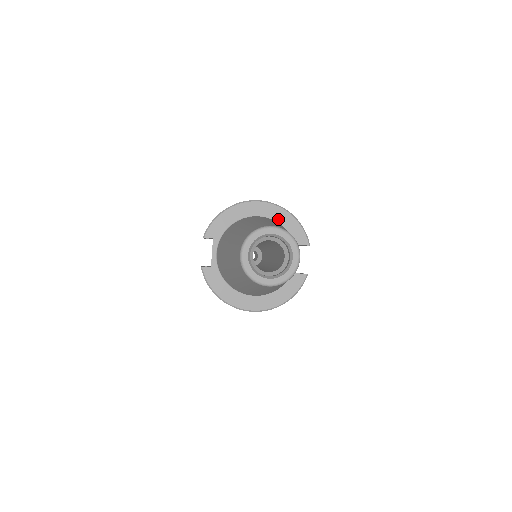
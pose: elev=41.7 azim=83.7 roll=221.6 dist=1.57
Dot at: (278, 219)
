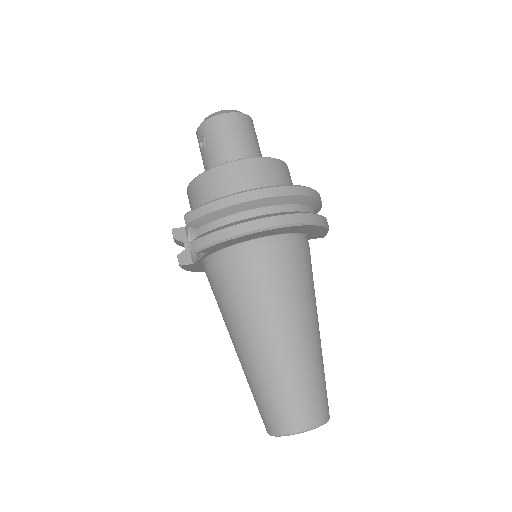
Dot at: (305, 231)
